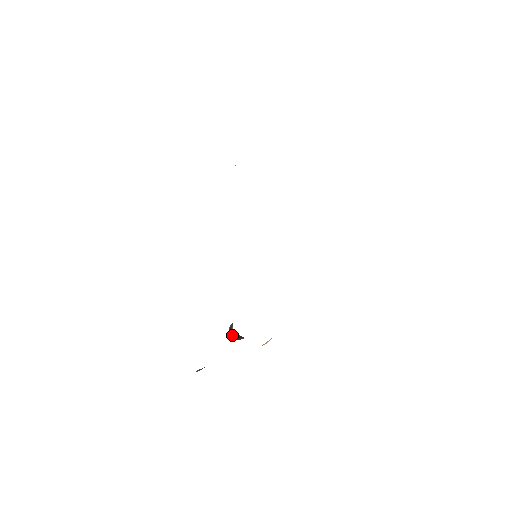
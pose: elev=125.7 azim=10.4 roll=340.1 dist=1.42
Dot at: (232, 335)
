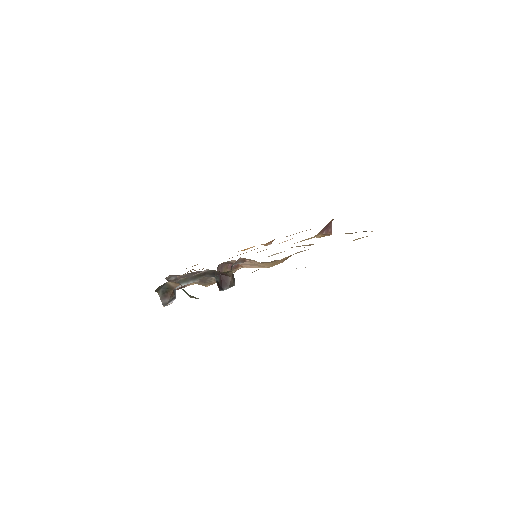
Dot at: (218, 284)
